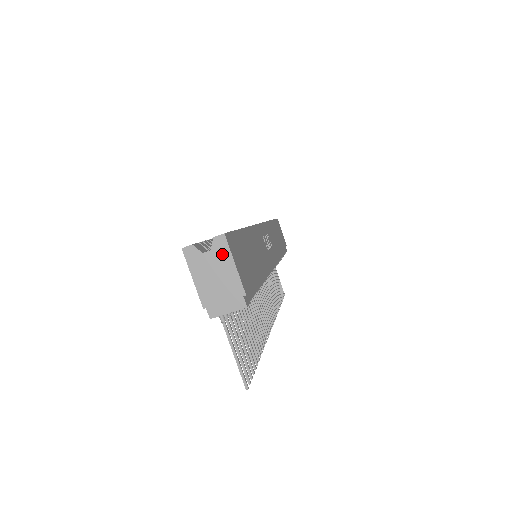
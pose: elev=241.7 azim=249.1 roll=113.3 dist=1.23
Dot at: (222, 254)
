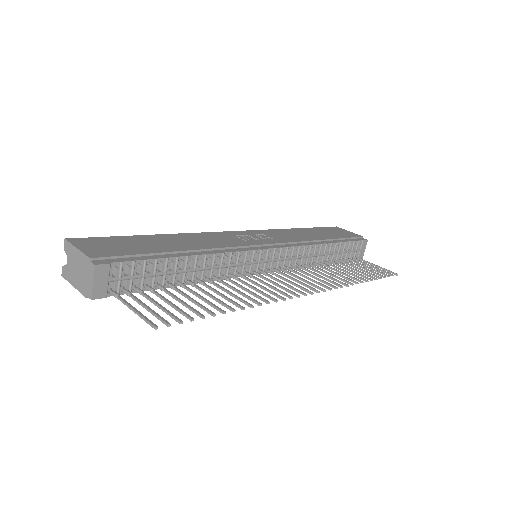
Dot at: (71, 252)
